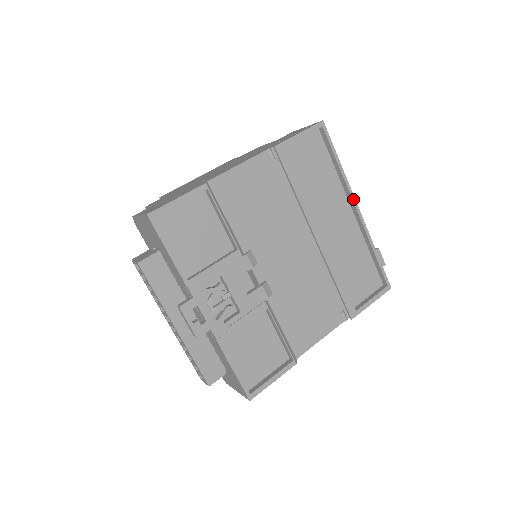
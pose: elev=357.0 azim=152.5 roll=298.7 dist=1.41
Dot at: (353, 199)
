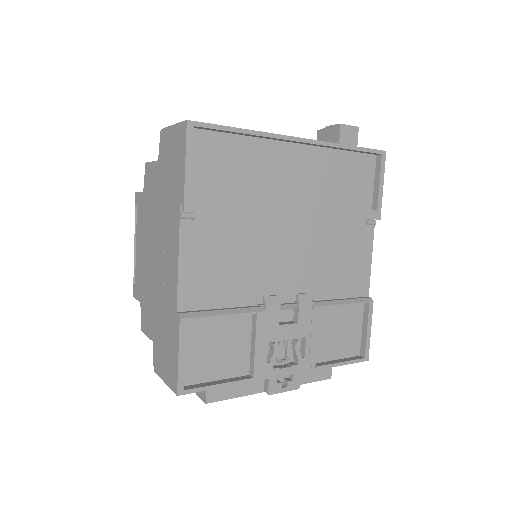
Dot at: (287, 139)
